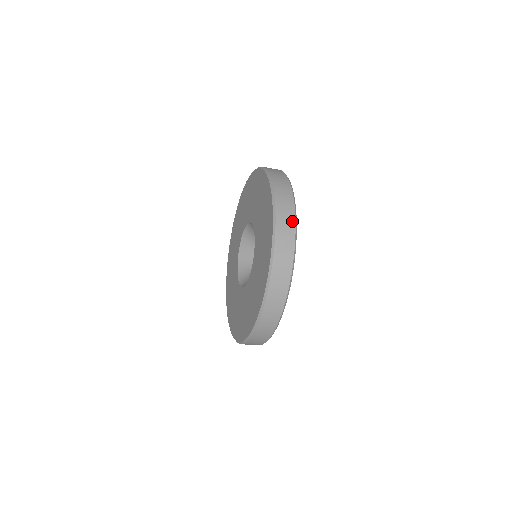
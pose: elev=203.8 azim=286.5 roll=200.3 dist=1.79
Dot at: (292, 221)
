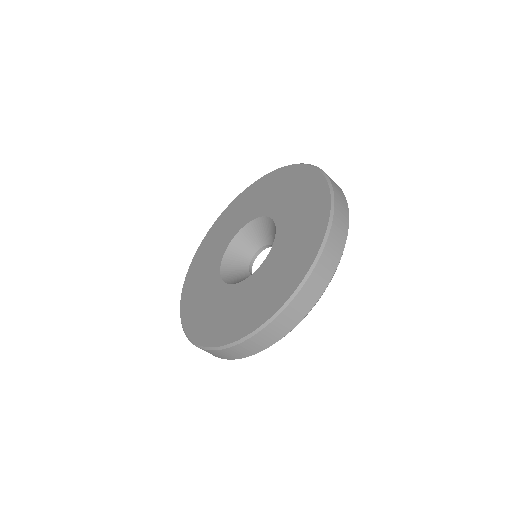
Dot at: (346, 207)
